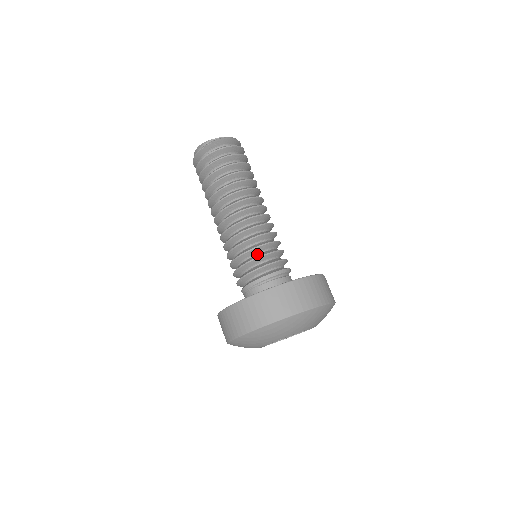
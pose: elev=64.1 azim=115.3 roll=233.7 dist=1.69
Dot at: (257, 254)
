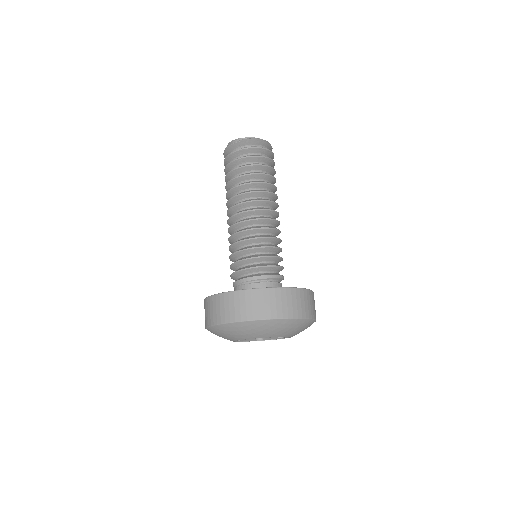
Dot at: (252, 254)
